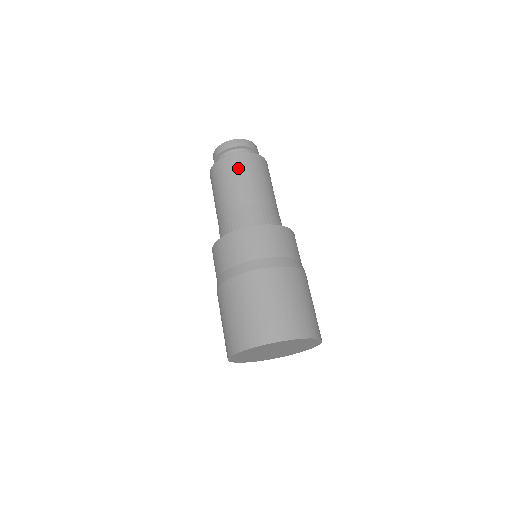
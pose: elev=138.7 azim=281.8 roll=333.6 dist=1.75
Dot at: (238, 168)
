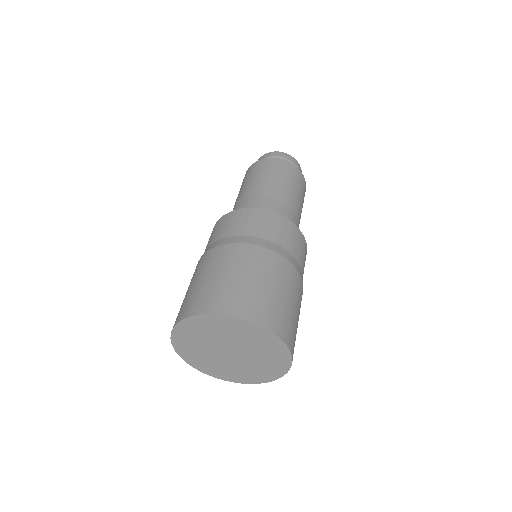
Dot at: (268, 168)
